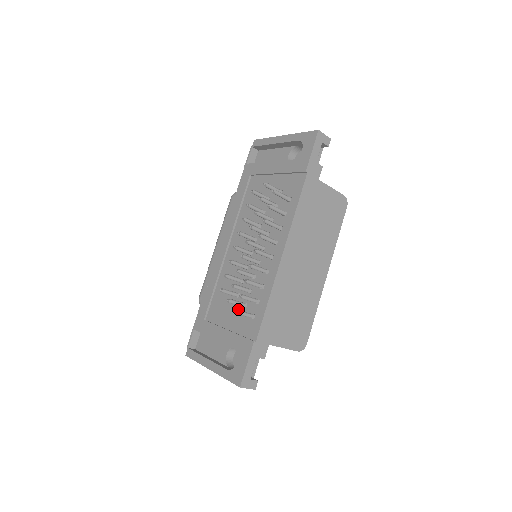
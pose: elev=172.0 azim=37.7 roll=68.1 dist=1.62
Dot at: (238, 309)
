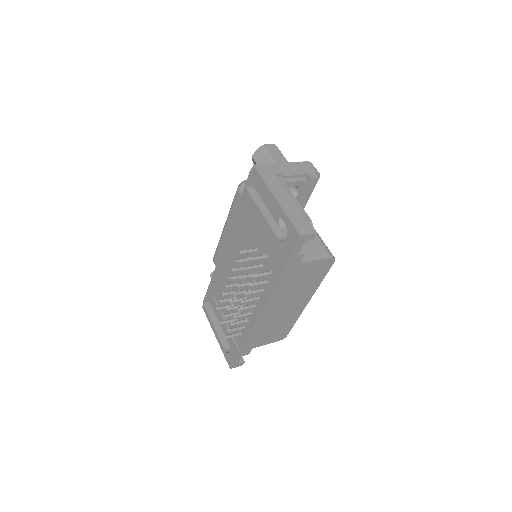
Dot at: (232, 316)
